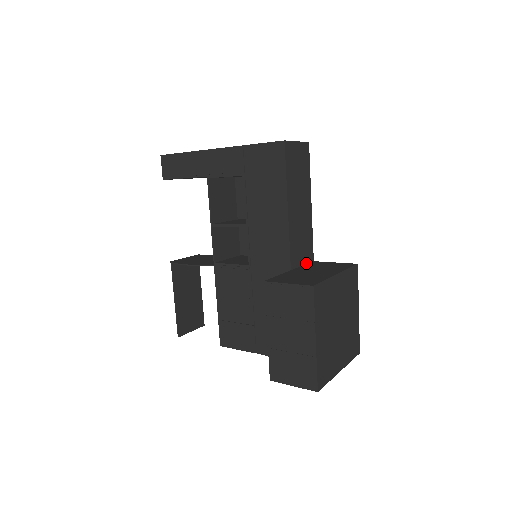
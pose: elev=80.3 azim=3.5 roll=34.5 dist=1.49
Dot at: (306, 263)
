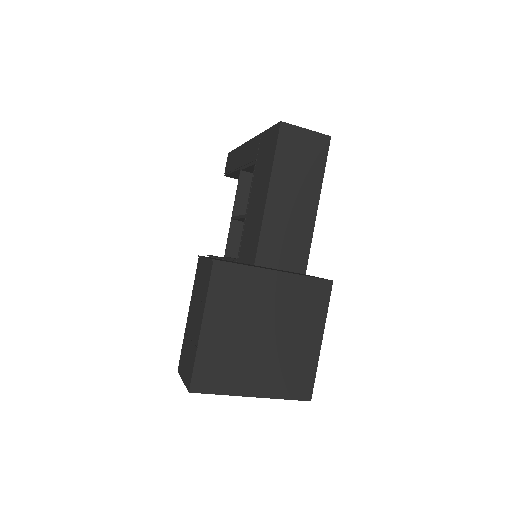
Dot at: (289, 270)
